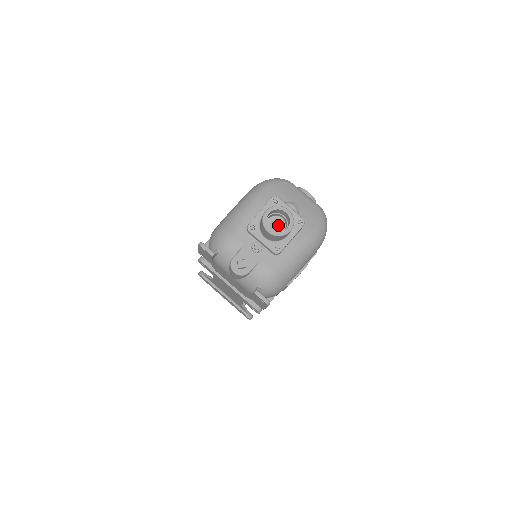
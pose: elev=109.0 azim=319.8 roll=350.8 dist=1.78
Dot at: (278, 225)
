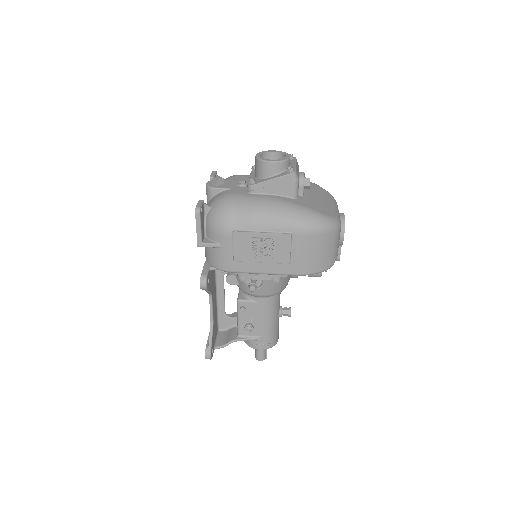
Dot at: occluded
